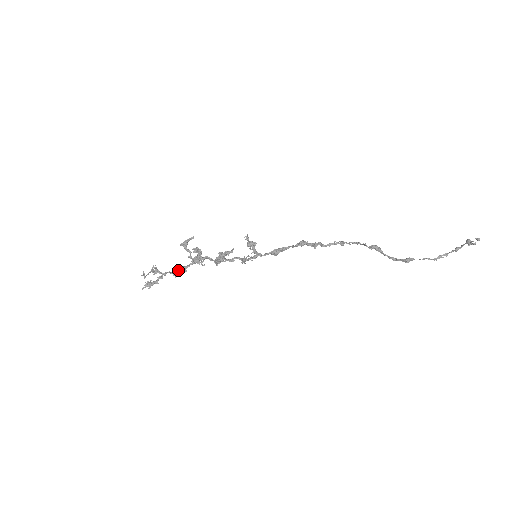
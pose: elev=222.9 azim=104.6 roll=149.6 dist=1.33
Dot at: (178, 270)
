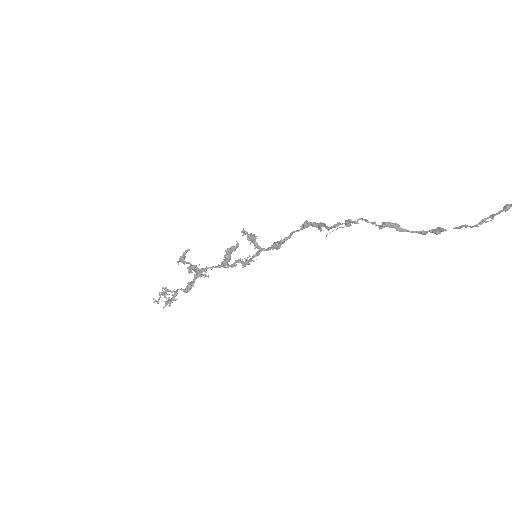
Dot at: (186, 286)
